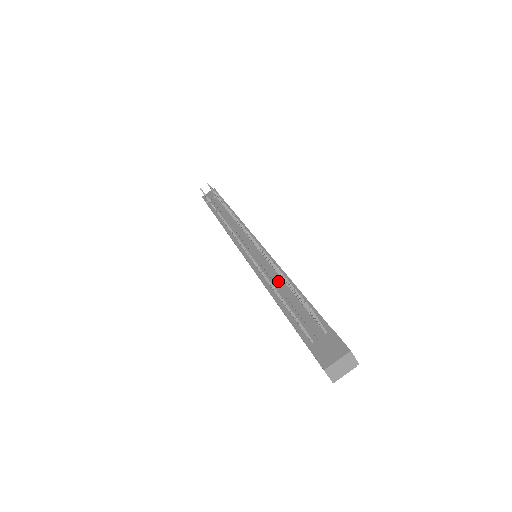
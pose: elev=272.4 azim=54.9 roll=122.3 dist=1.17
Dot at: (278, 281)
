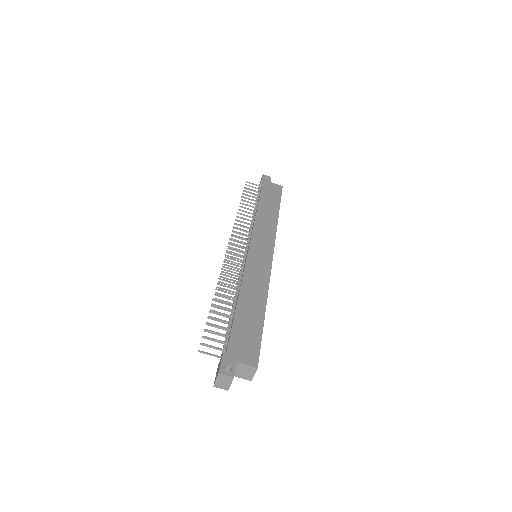
Dot at: (234, 296)
